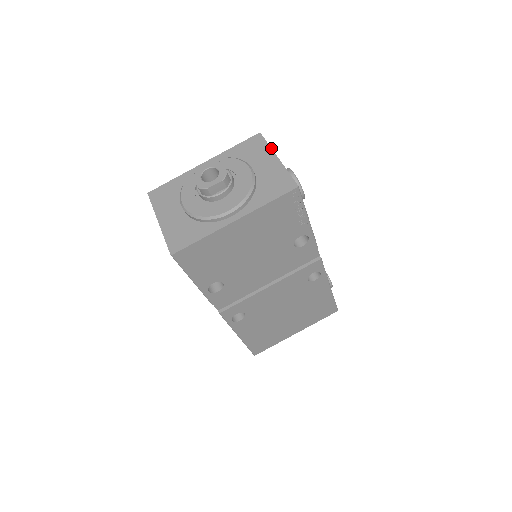
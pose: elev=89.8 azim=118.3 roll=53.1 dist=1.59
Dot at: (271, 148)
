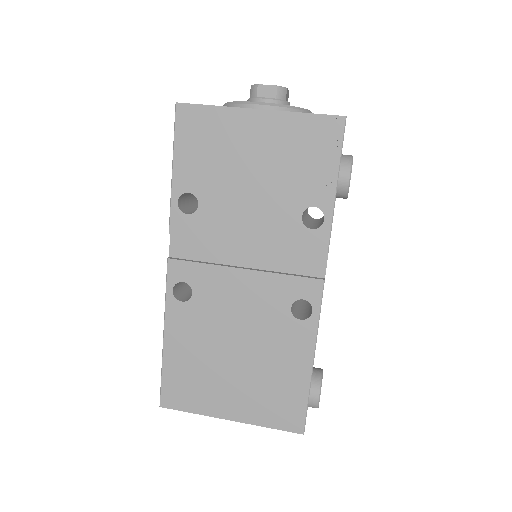
Dot at: occluded
